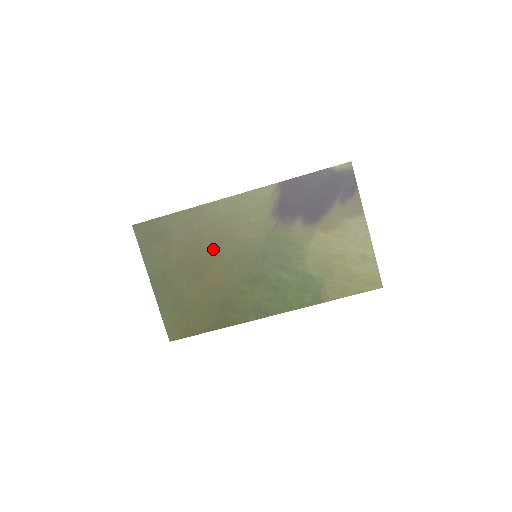
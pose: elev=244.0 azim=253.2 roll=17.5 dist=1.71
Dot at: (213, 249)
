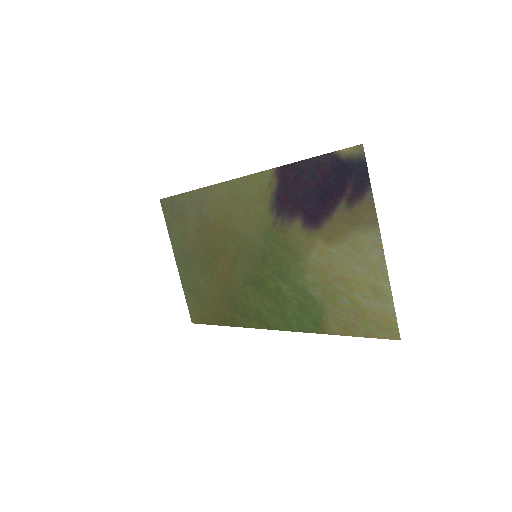
Dot at: (219, 238)
